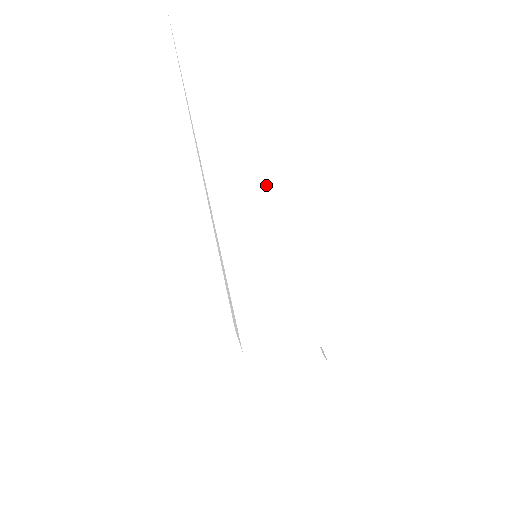
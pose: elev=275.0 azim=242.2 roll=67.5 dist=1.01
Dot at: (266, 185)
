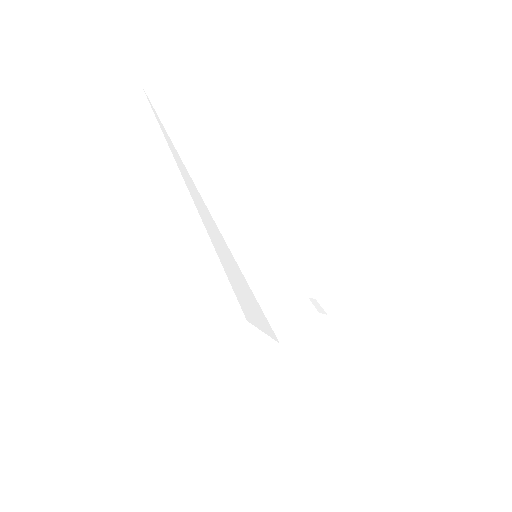
Dot at: (251, 246)
